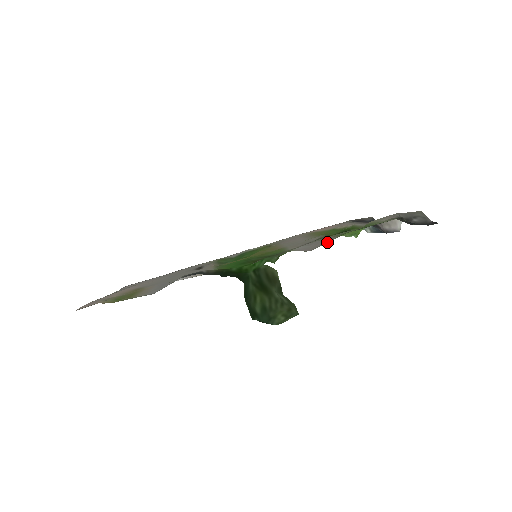
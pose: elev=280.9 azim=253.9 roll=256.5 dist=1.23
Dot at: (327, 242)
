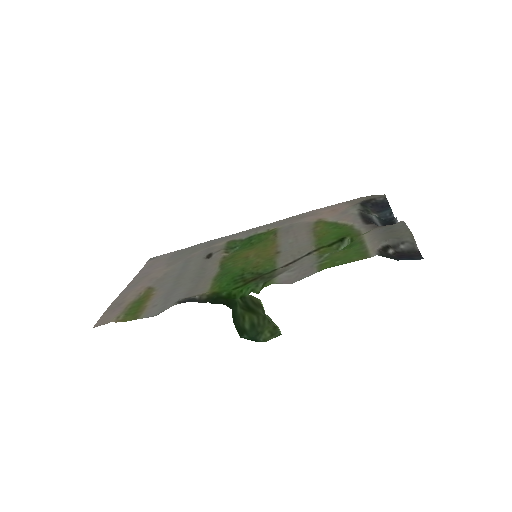
Dot at: (307, 276)
